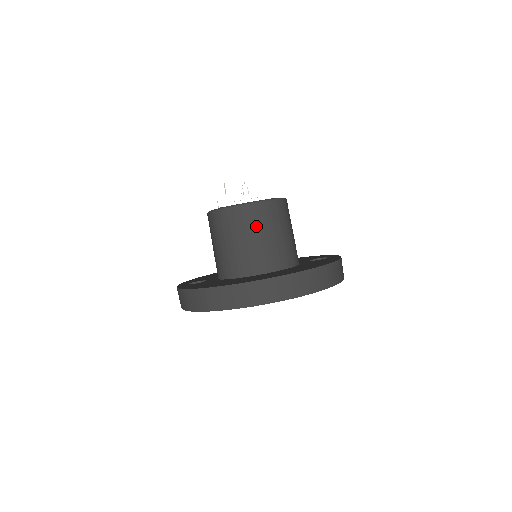
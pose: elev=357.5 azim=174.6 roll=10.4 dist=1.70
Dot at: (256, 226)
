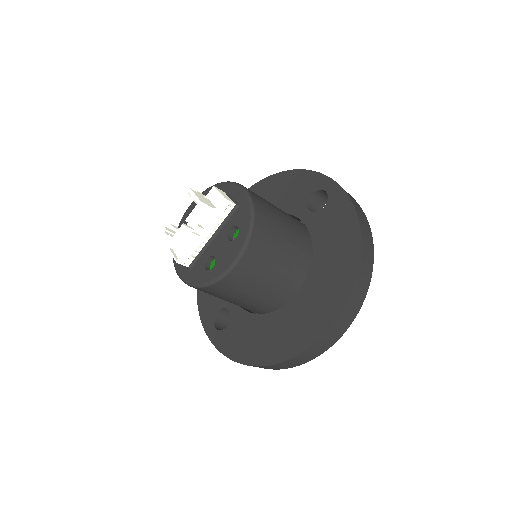
Dot at: (258, 274)
